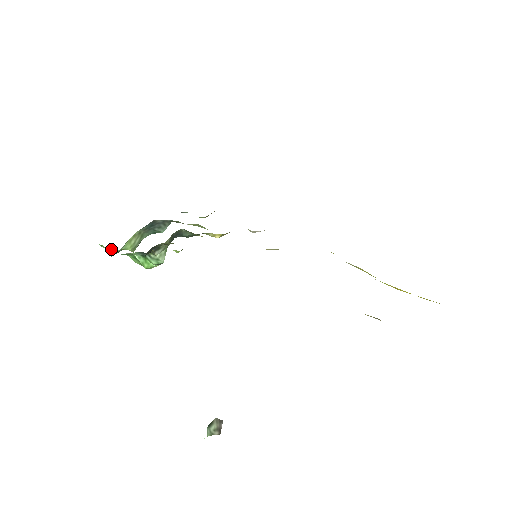
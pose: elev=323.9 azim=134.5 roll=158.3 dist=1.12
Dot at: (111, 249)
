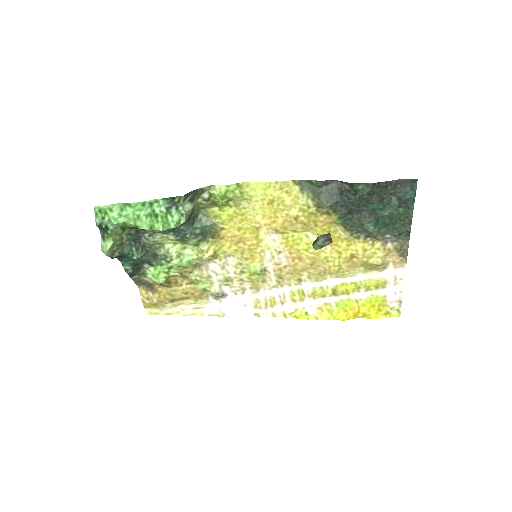
Dot at: (109, 217)
